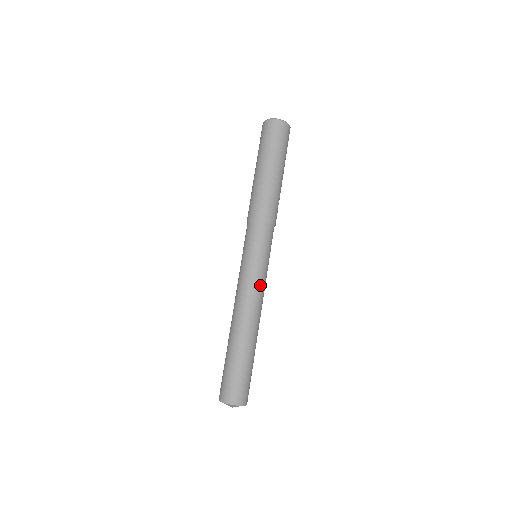
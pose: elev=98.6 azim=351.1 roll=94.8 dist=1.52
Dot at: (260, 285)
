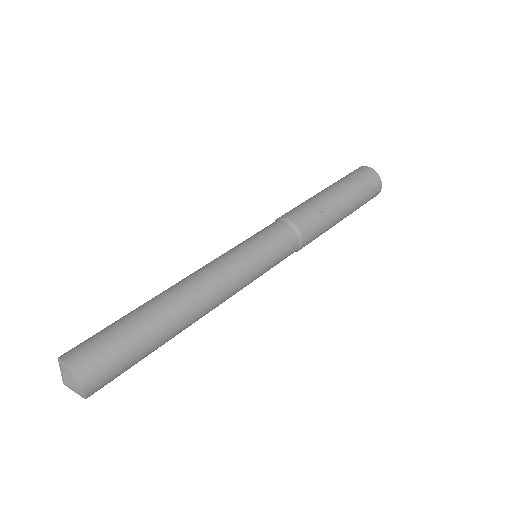
Dot at: (226, 262)
